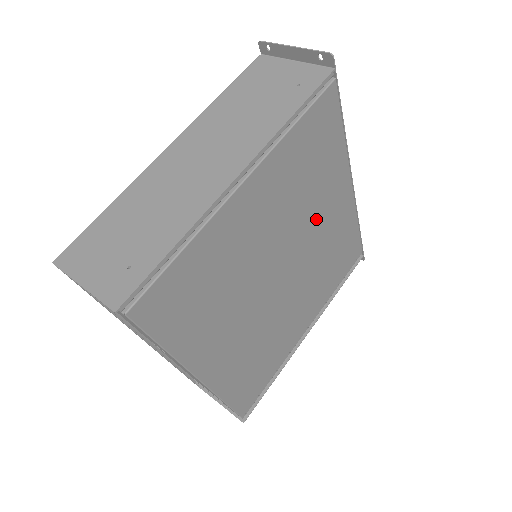
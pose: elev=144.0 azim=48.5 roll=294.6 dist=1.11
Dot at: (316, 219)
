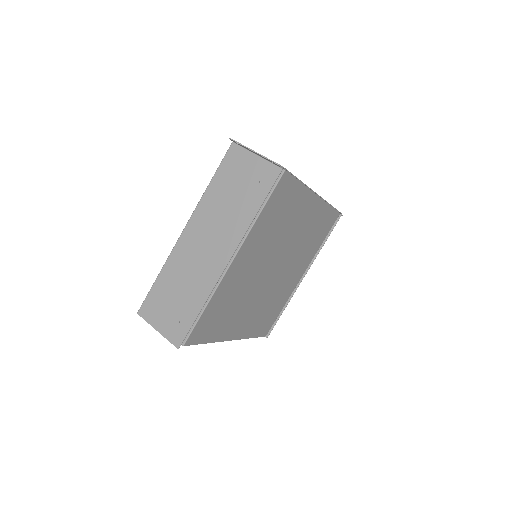
Dot at: (292, 232)
